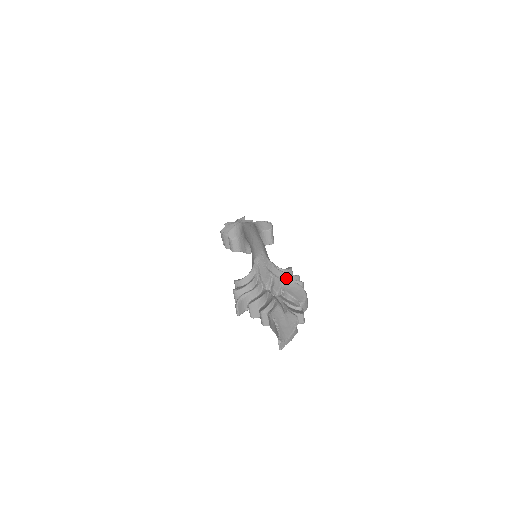
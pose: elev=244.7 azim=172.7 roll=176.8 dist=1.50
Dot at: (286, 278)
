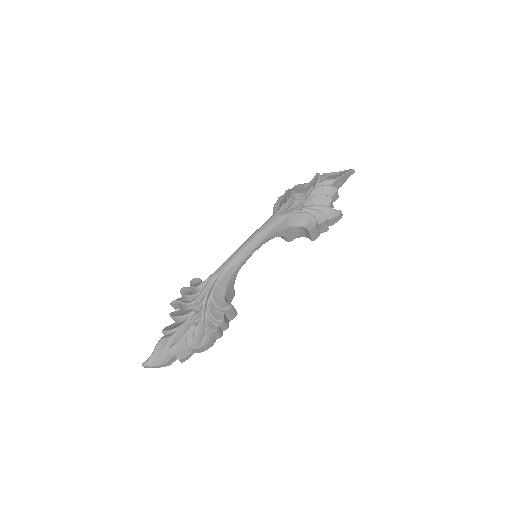
Dot at: (205, 317)
